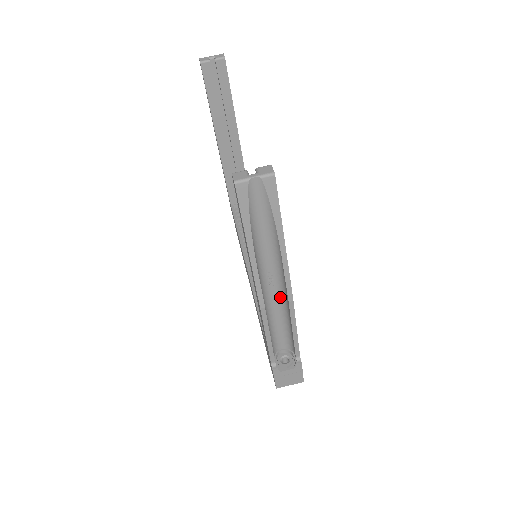
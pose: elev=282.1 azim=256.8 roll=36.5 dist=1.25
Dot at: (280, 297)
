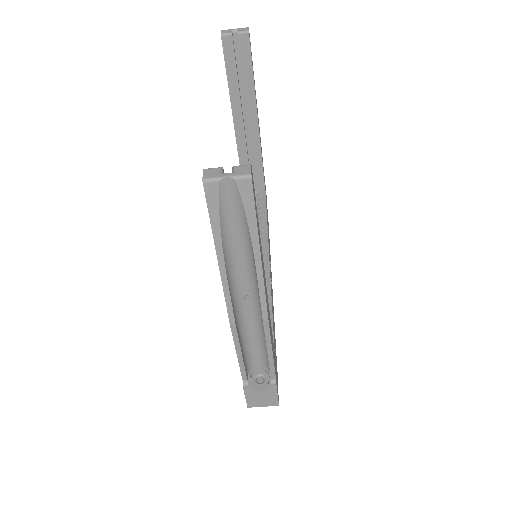
Dot at: (257, 313)
